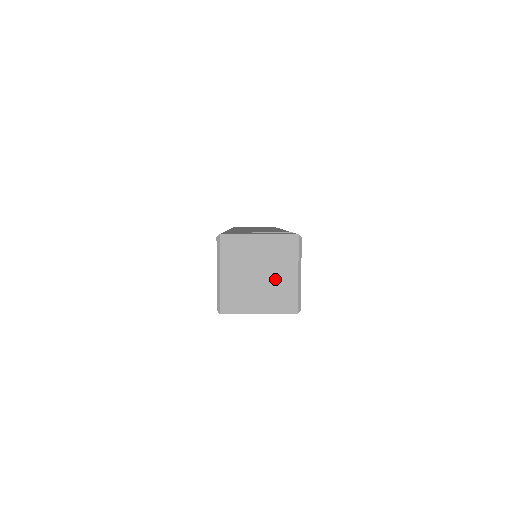
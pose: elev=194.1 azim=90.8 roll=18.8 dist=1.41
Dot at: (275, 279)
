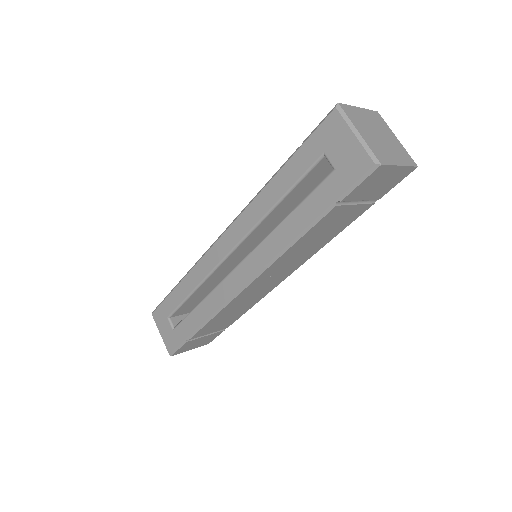
Dot at: (389, 140)
